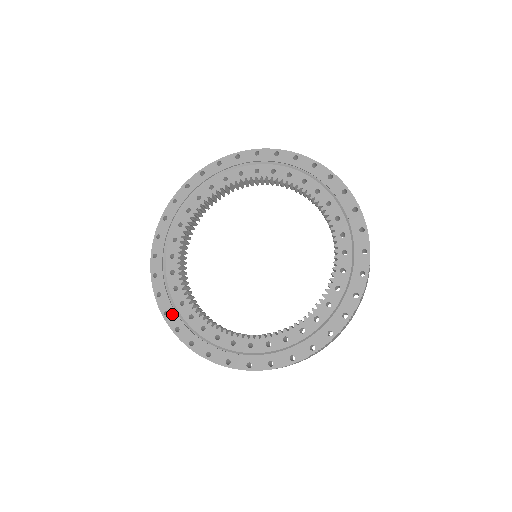
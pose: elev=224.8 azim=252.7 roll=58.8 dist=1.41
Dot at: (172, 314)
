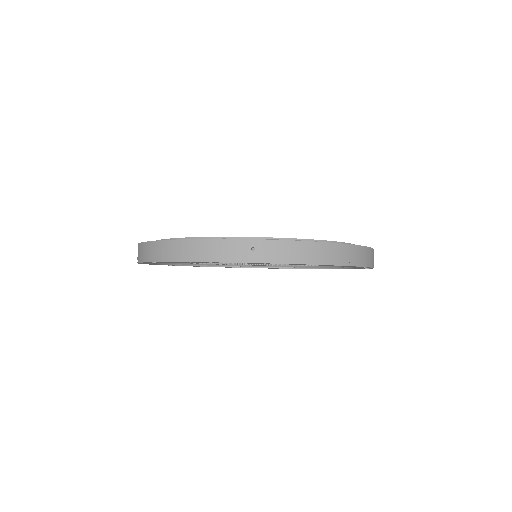
Dot at: occluded
